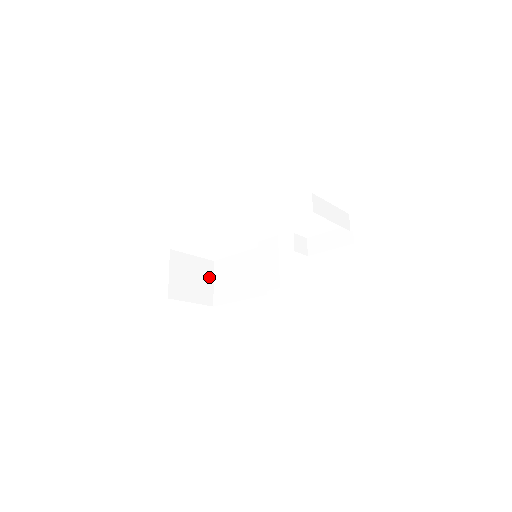
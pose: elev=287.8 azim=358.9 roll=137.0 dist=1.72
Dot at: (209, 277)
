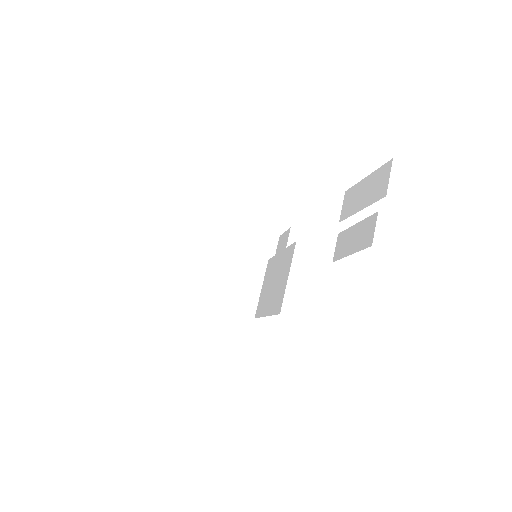
Dot at: (256, 280)
